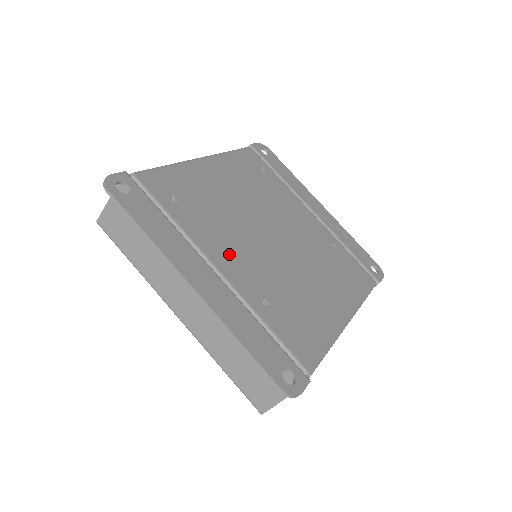
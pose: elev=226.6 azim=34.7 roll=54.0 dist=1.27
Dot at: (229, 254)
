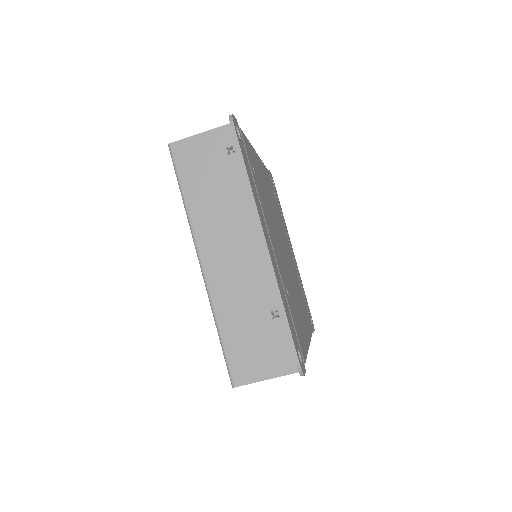
Dot at: (273, 237)
